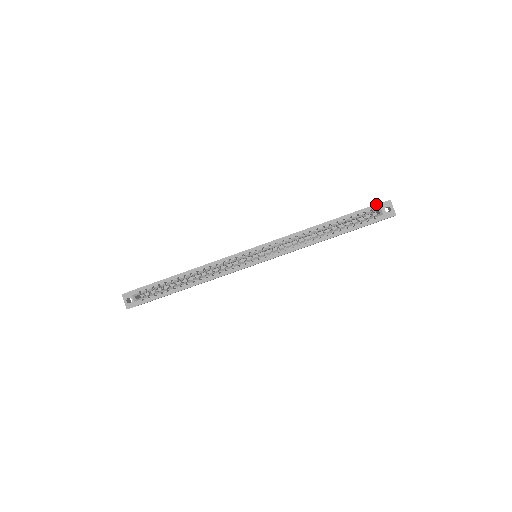
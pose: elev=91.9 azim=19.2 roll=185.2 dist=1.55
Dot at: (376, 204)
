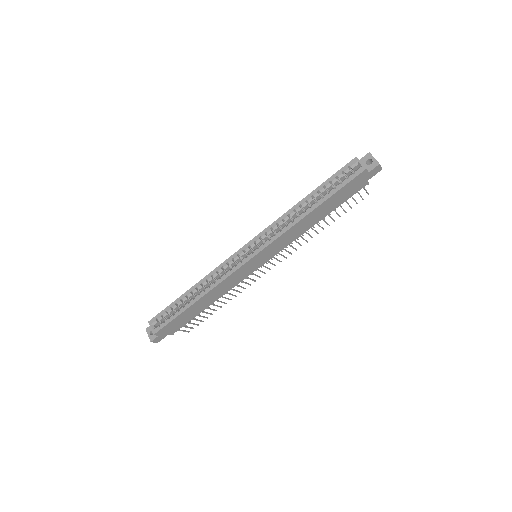
Dot at: (352, 160)
